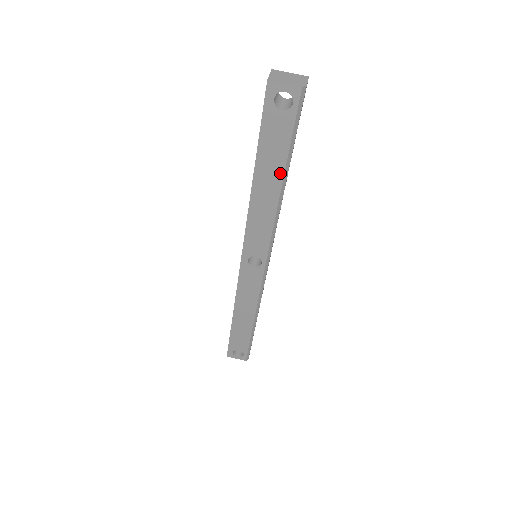
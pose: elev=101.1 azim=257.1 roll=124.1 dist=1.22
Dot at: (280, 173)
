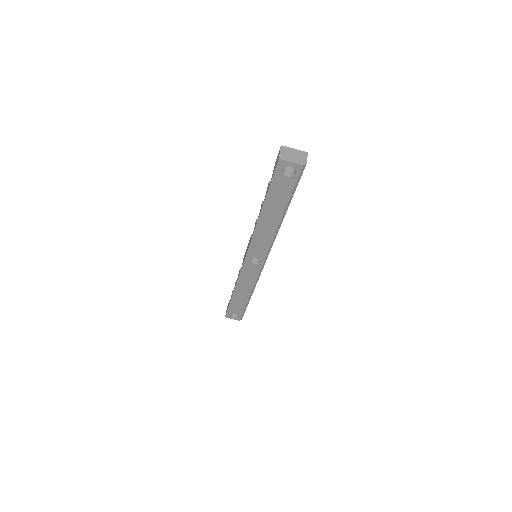
Dot at: (281, 211)
